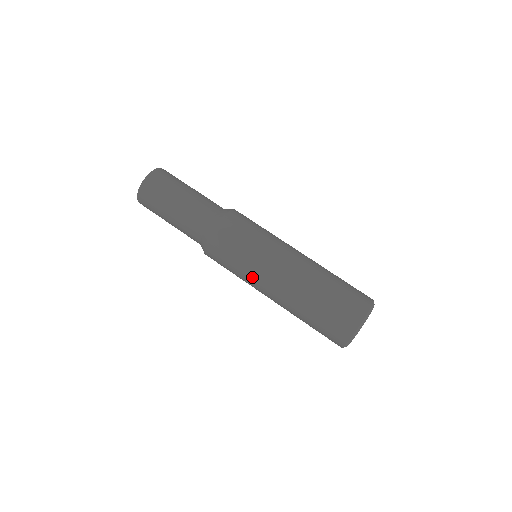
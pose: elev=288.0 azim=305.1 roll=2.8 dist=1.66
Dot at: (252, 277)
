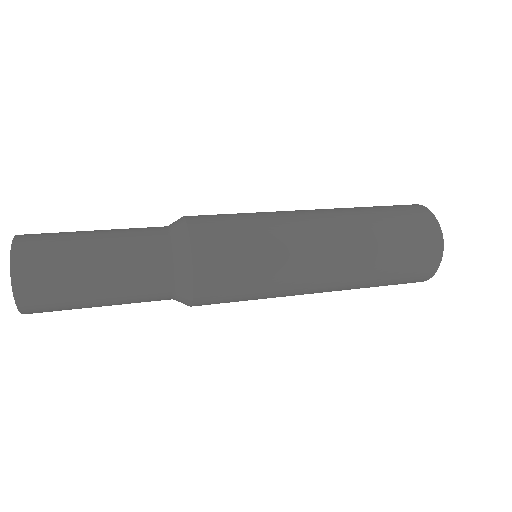
Dot at: (288, 262)
